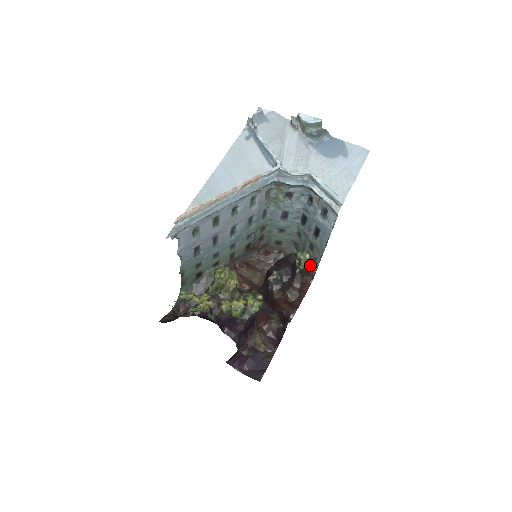
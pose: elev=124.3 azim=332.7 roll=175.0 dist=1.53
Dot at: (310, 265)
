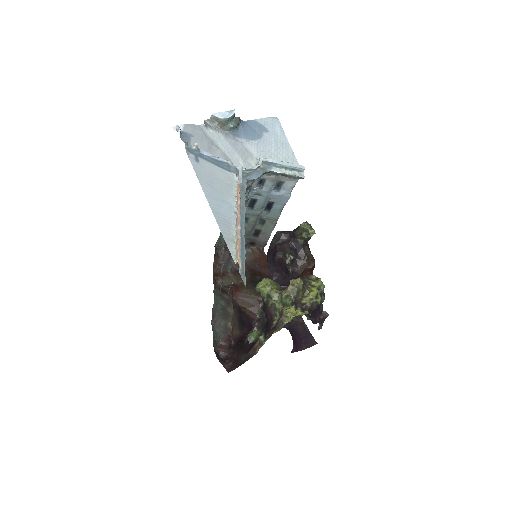
Dot at: occluded
